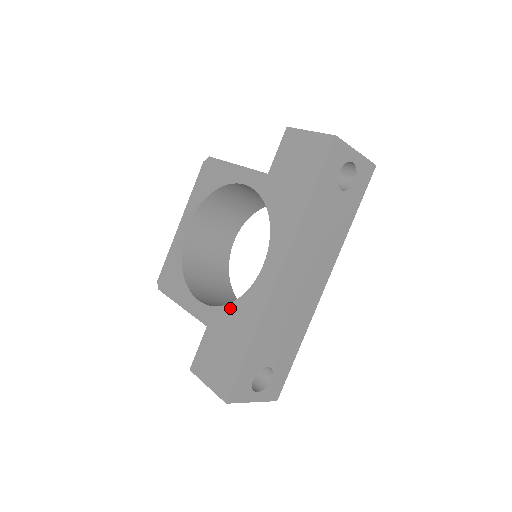
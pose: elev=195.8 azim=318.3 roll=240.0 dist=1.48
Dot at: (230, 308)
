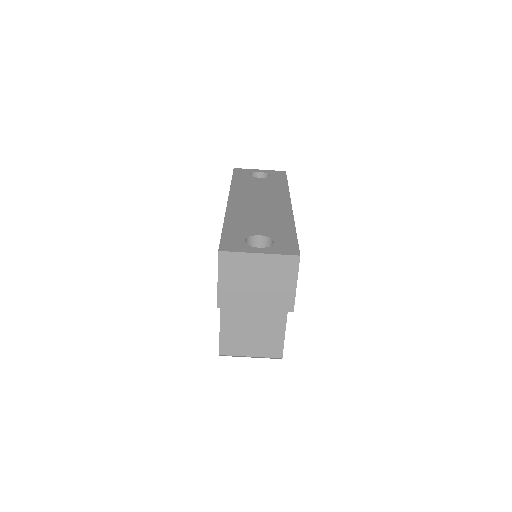
Dot at: occluded
